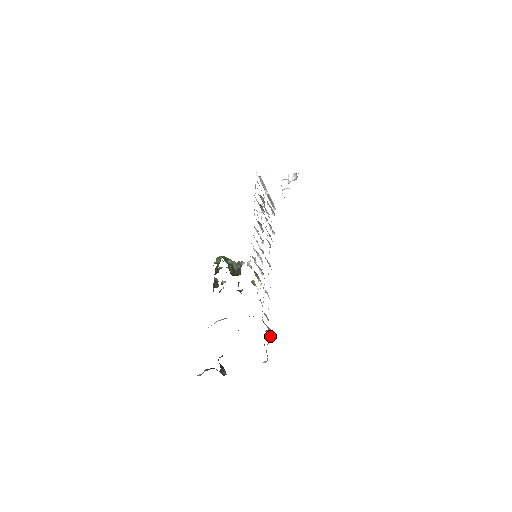
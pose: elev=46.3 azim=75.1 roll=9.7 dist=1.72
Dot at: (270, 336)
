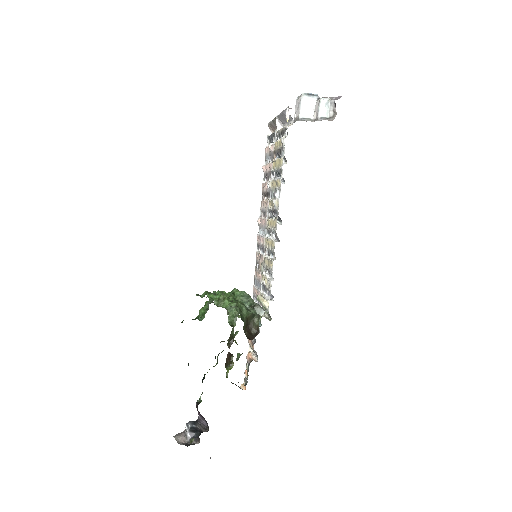
Dot at: (249, 351)
